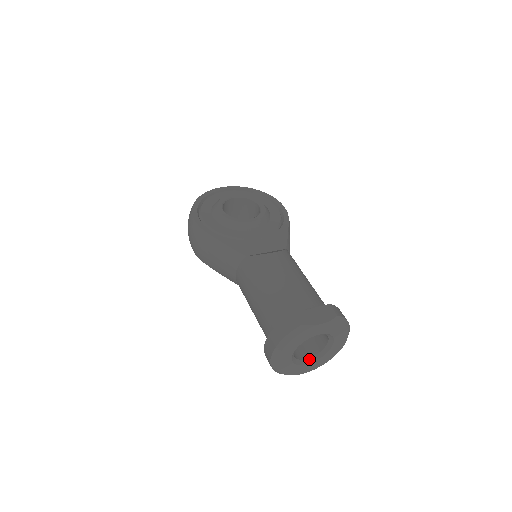
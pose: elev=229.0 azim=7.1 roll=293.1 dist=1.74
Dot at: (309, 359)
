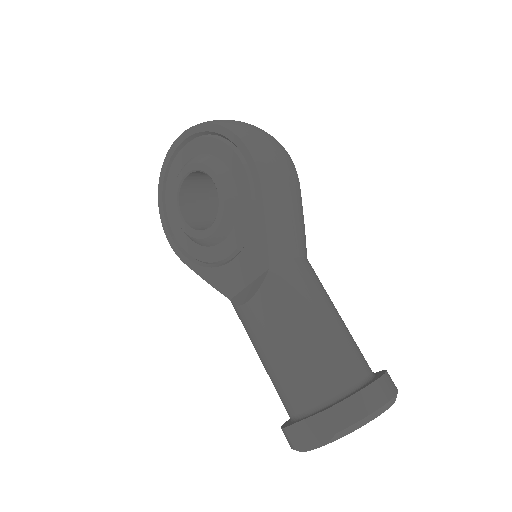
Dot at: occluded
